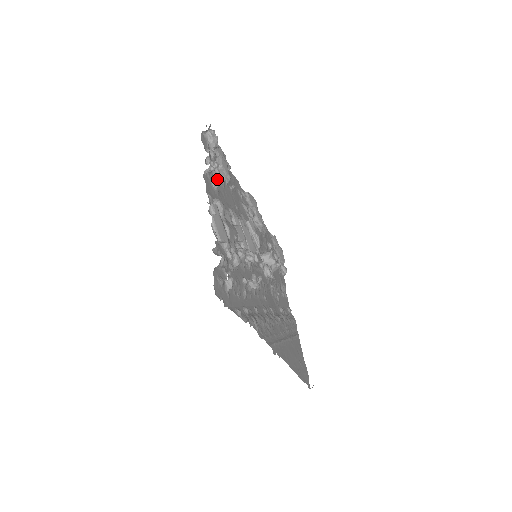
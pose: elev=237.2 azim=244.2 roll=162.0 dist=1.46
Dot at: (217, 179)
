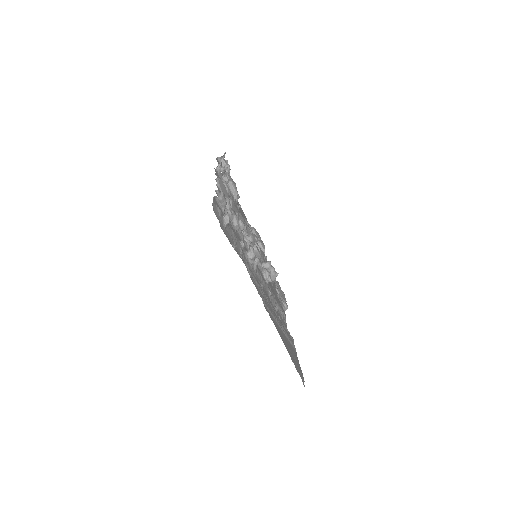
Dot at: occluded
